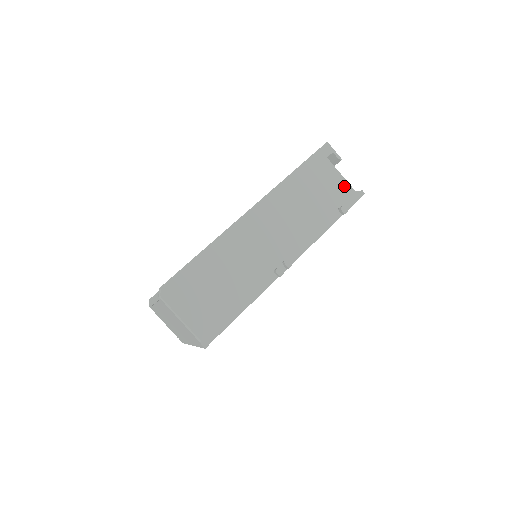
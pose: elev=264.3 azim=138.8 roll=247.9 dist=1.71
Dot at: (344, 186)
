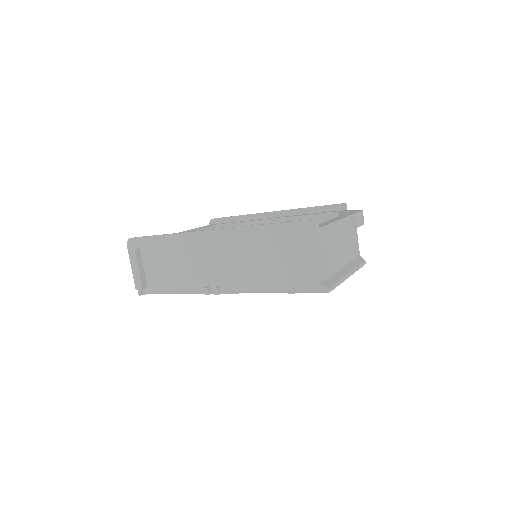
Dot at: (312, 270)
